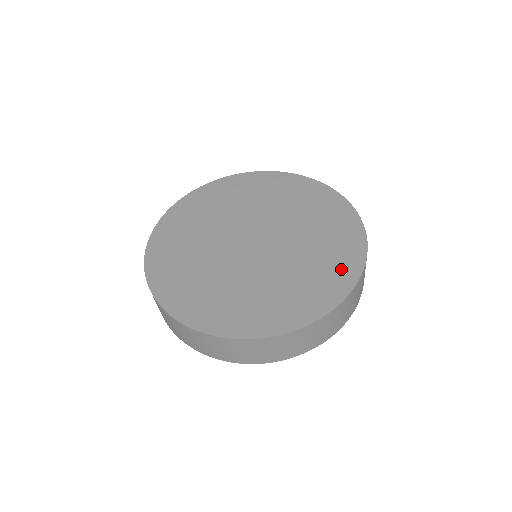
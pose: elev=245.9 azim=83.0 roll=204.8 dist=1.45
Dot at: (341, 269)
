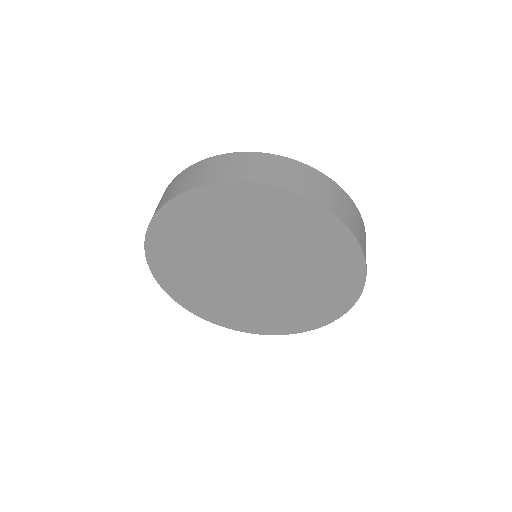
Dot at: (339, 249)
